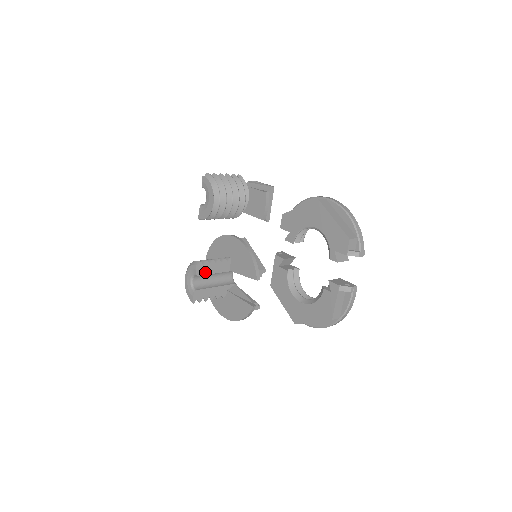
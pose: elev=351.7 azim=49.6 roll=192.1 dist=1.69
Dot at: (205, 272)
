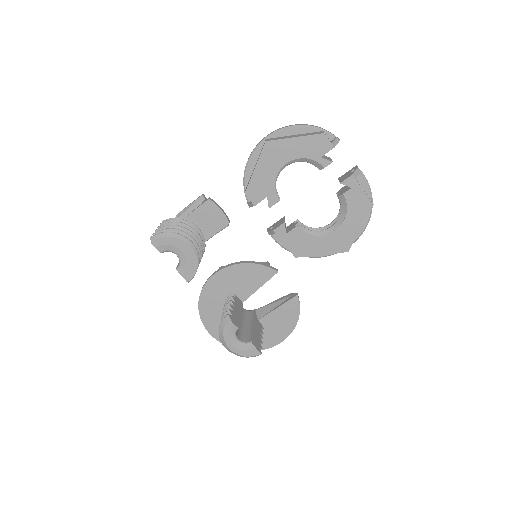
Dot at: (238, 320)
